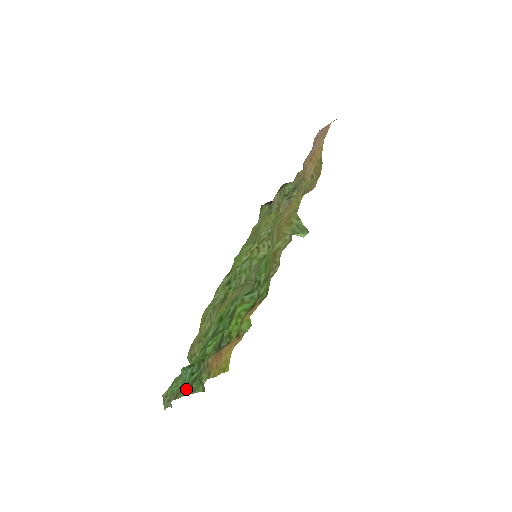
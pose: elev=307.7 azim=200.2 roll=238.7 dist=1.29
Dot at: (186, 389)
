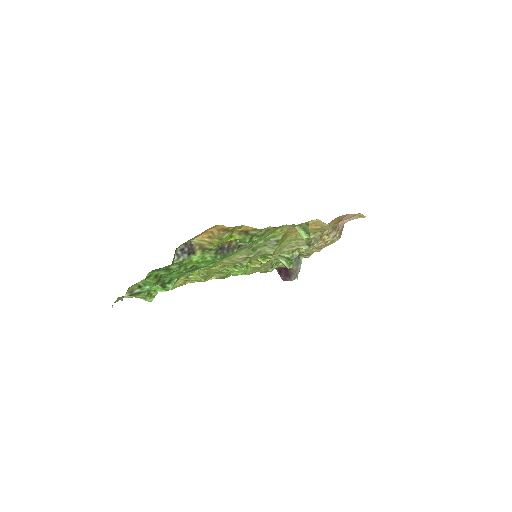
Dot at: occluded
